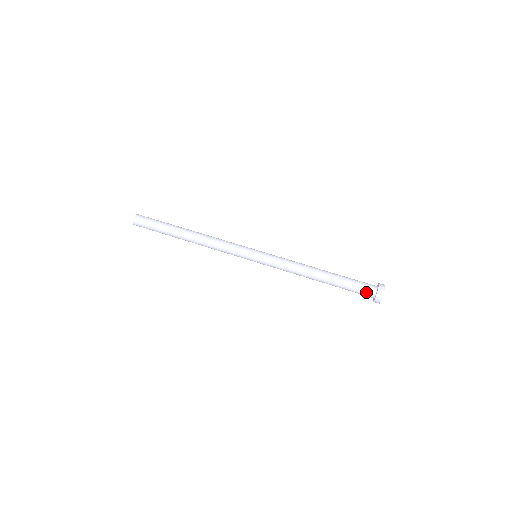
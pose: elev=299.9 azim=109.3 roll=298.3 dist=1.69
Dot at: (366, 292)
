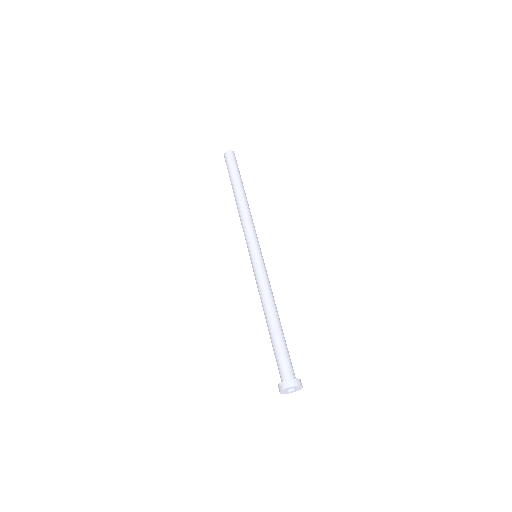
Dot at: (280, 372)
